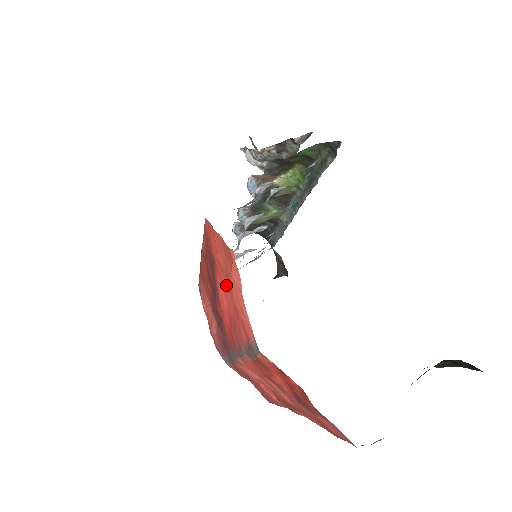
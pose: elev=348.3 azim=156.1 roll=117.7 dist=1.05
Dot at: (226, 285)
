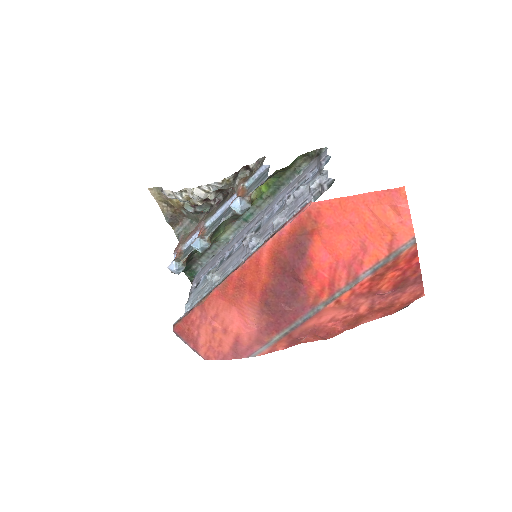
Dot at: (343, 239)
